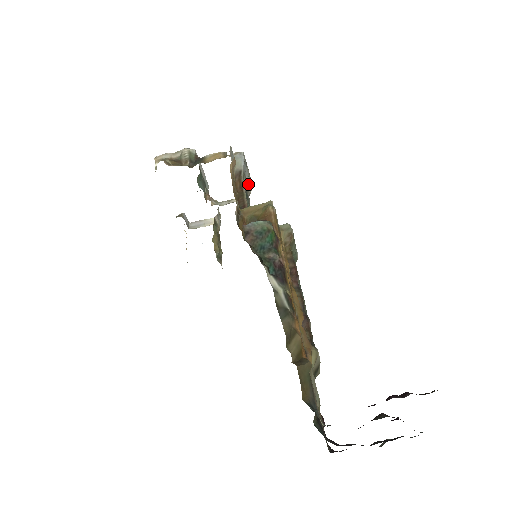
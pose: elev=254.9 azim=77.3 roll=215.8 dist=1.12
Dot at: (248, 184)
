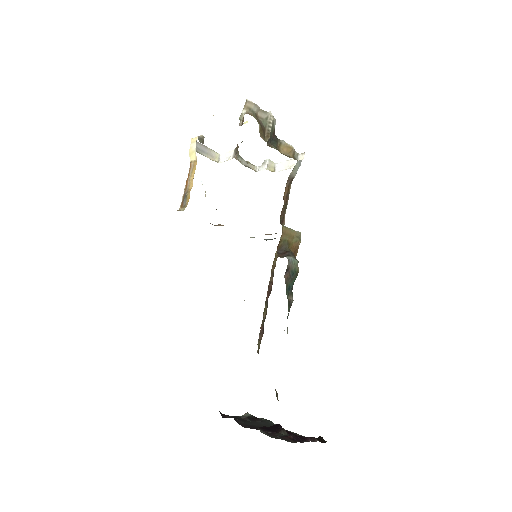
Dot at: occluded
